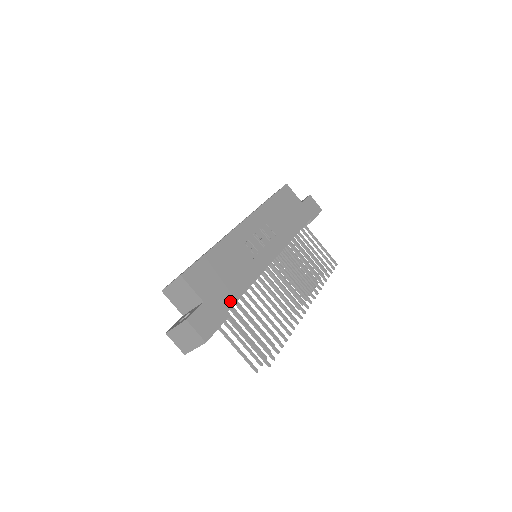
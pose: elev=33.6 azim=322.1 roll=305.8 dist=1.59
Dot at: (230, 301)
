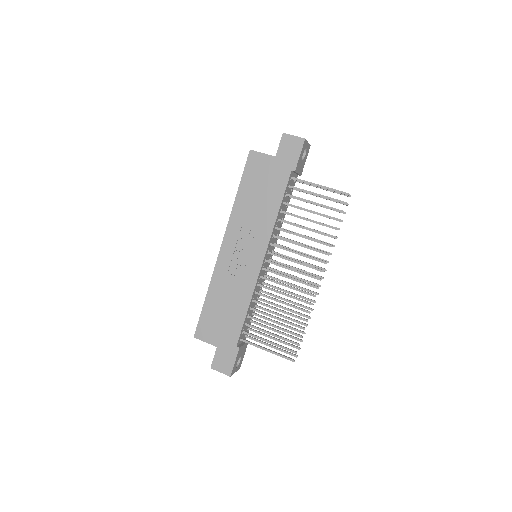
Dot at: (236, 333)
